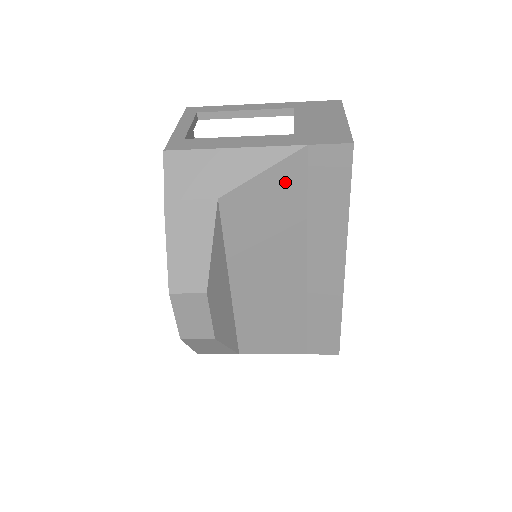
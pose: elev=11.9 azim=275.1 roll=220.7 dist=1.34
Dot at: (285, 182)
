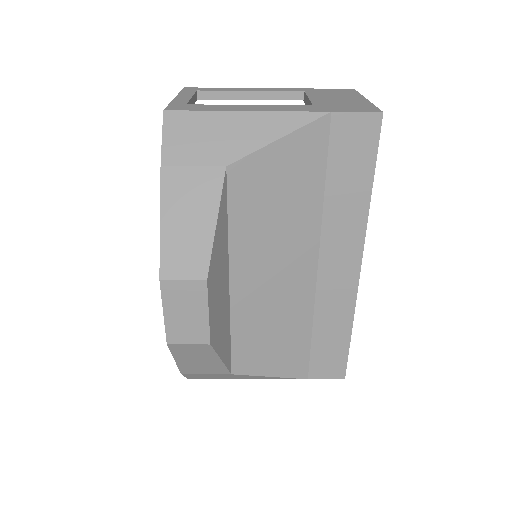
Dot at: (303, 155)
